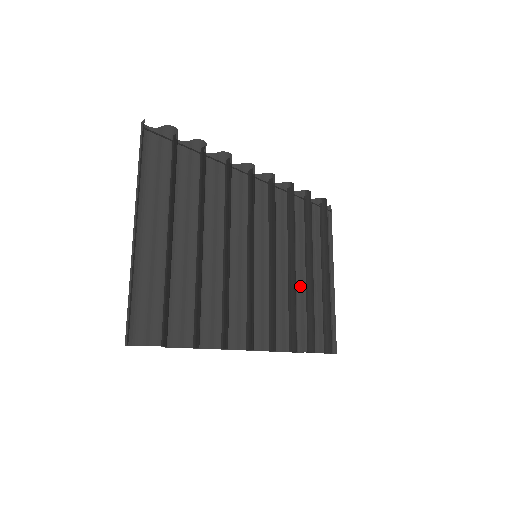
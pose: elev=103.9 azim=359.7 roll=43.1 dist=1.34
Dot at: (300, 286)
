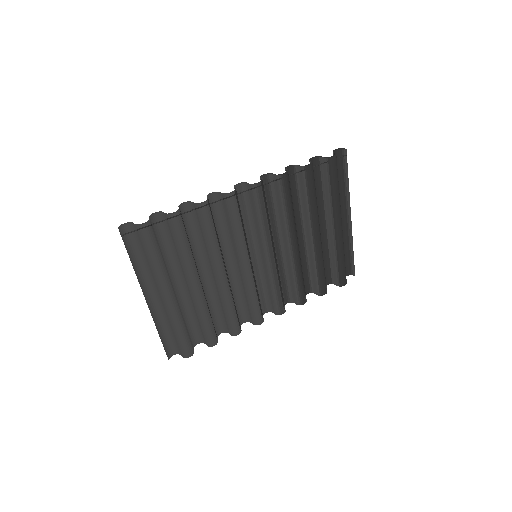
Dot at: (309, 249)
